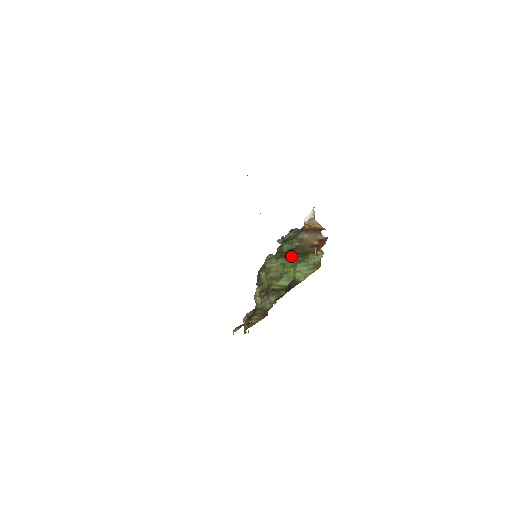
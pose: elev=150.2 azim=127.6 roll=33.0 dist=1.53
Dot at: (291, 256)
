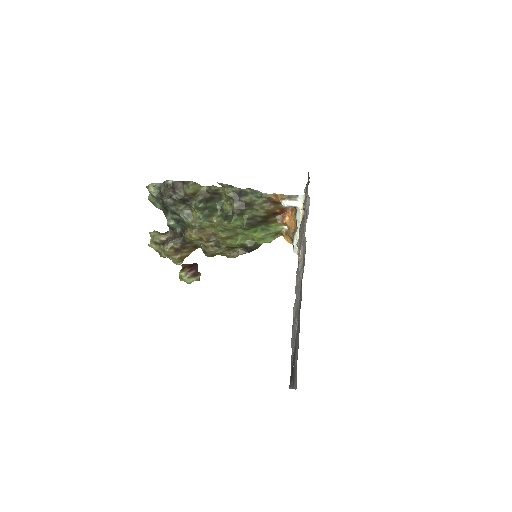
Dot at: (256, 224)
